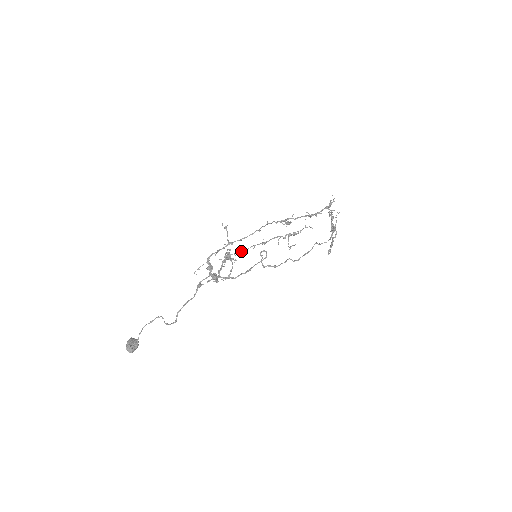
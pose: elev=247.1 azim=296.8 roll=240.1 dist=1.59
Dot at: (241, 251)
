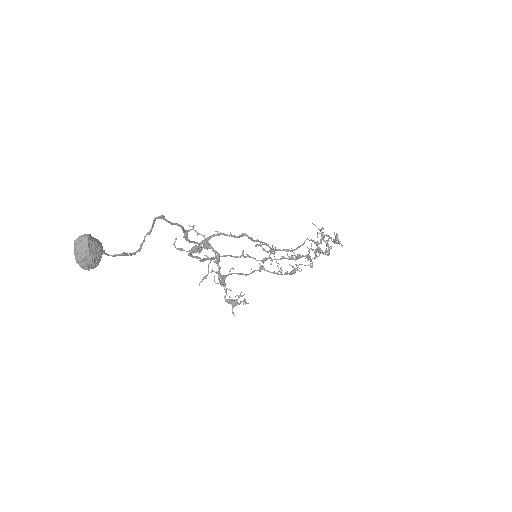
Dot at: (238, 273)
